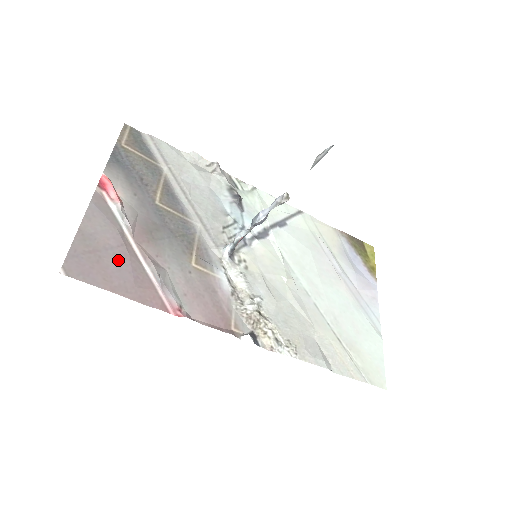
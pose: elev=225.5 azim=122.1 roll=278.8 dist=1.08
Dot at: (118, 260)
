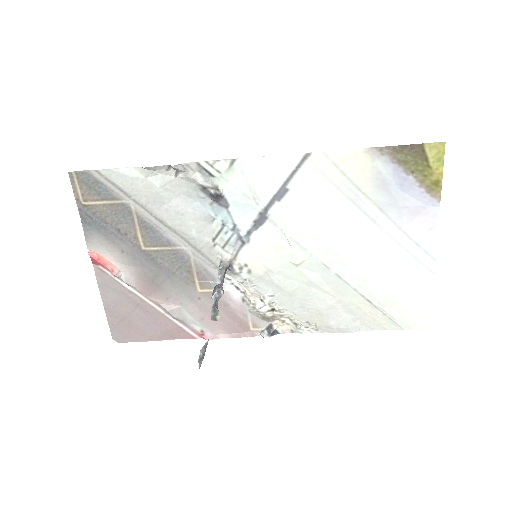
Dot at: (142, 317)
